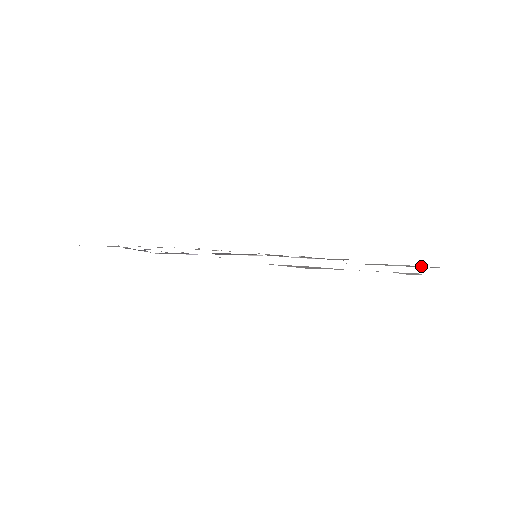
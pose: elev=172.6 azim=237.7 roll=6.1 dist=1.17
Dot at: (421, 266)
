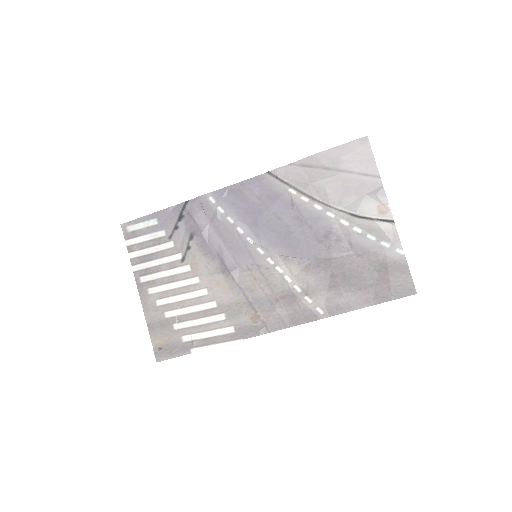
Dot at: (388, 243)
